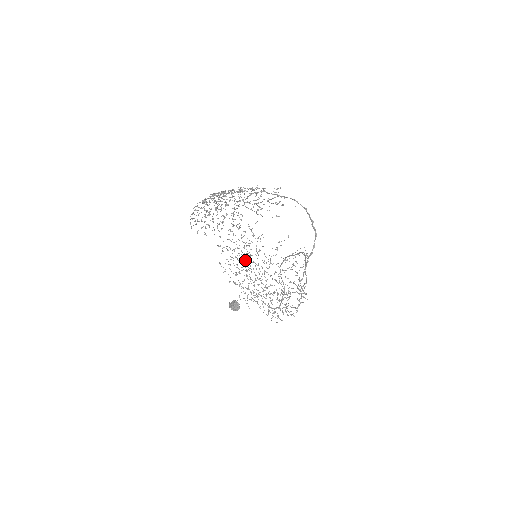
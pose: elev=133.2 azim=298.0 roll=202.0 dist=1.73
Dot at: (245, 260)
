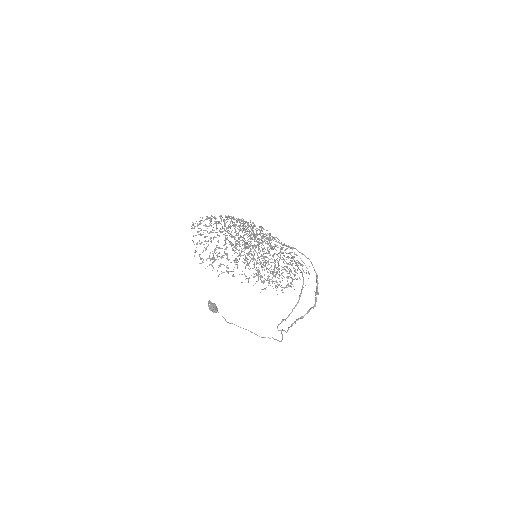
Dot at: occluded
